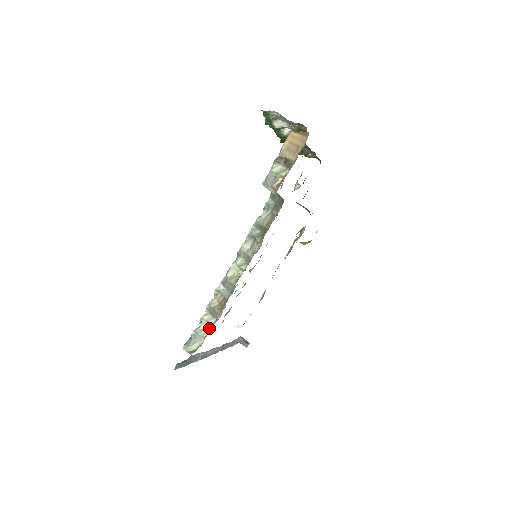
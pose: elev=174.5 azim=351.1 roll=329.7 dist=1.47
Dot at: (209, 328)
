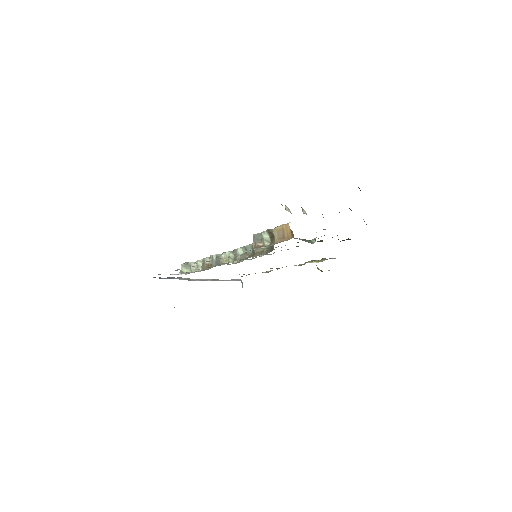
Dot at: (193, 272)
